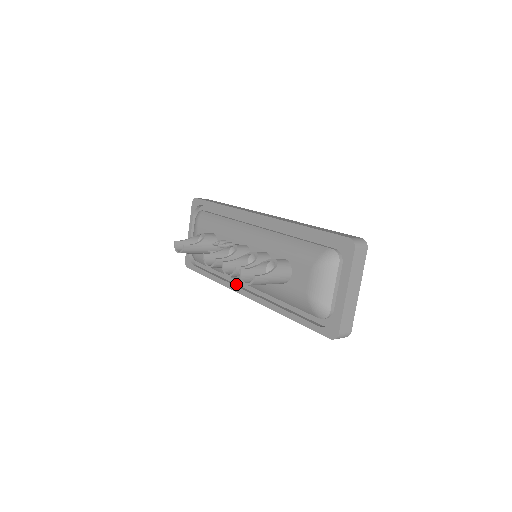
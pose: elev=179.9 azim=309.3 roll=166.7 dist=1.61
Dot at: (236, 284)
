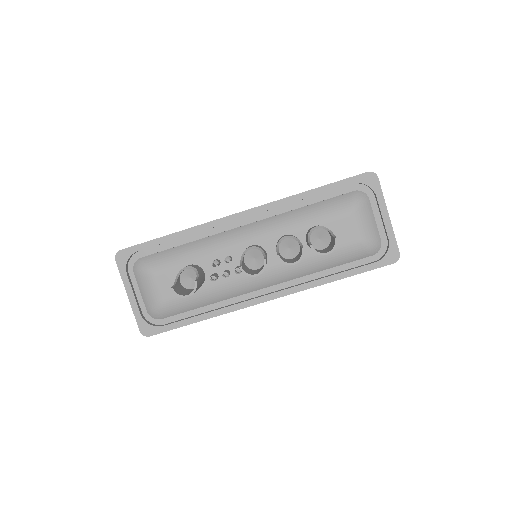
Dot at: (244, 300)
